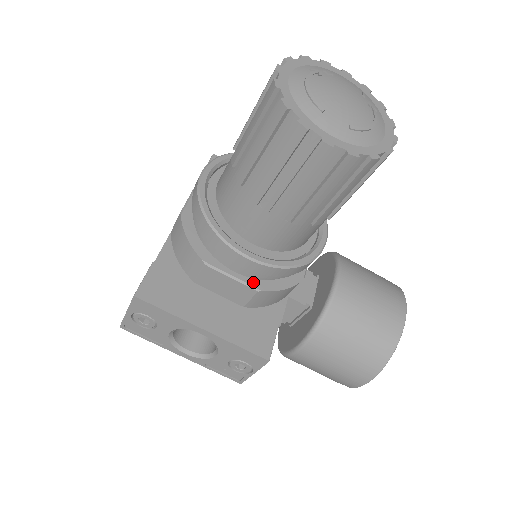
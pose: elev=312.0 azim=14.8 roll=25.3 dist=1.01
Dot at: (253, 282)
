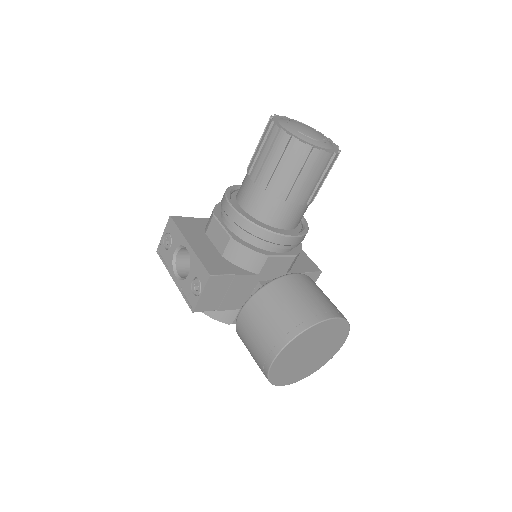
Dot at: (232, 234)
